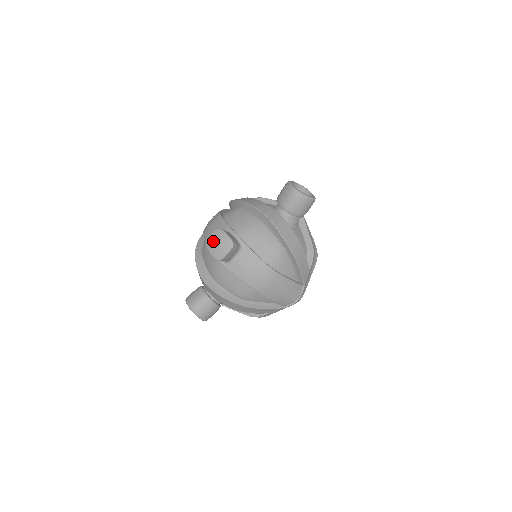
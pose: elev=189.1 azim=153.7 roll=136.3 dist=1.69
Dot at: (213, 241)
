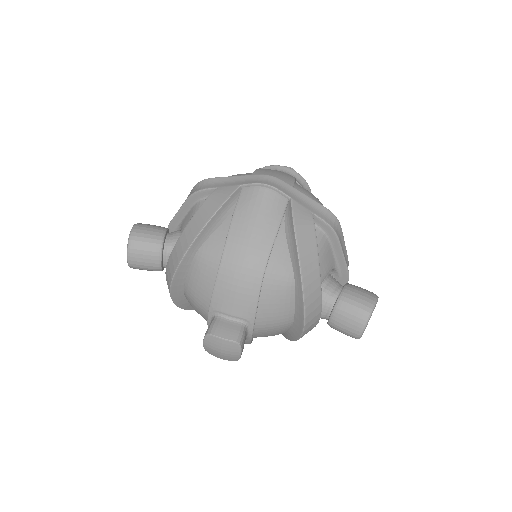
Dot at: (219, 347)
